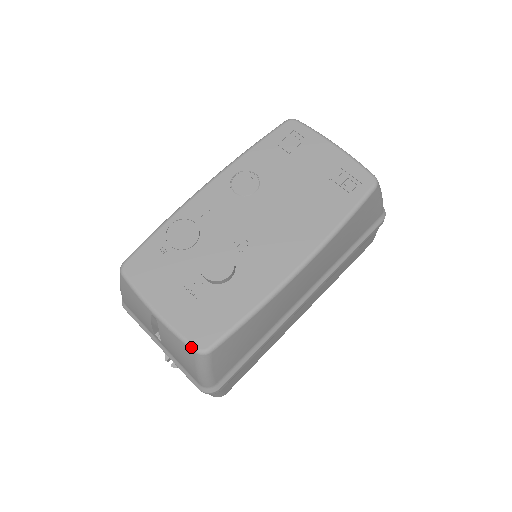
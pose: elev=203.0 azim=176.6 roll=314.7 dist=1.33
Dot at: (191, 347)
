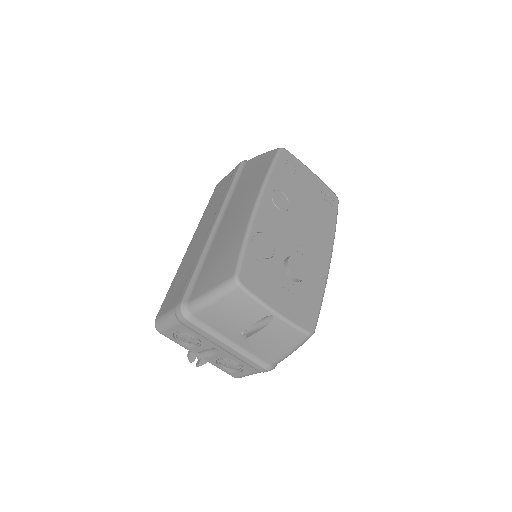
Dot at: (305, 332)
